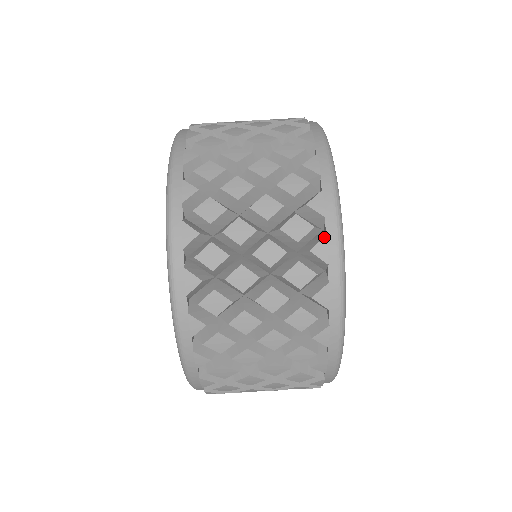
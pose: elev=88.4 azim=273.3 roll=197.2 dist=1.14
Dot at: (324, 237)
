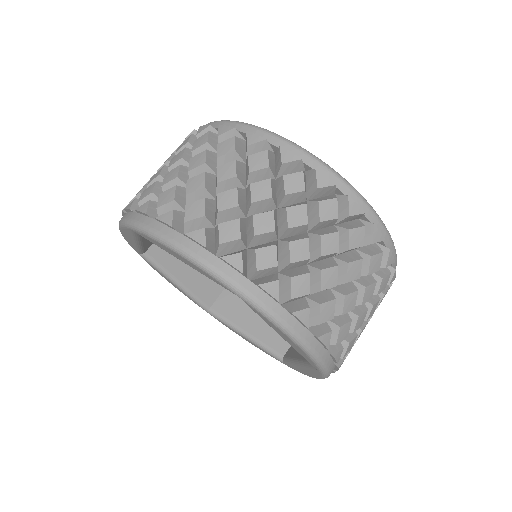
Dot at: occluded
